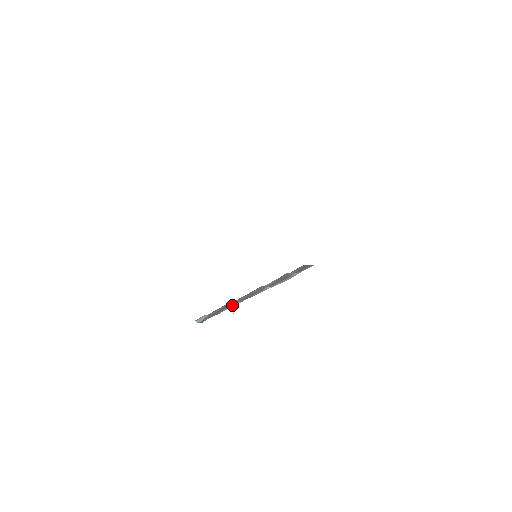
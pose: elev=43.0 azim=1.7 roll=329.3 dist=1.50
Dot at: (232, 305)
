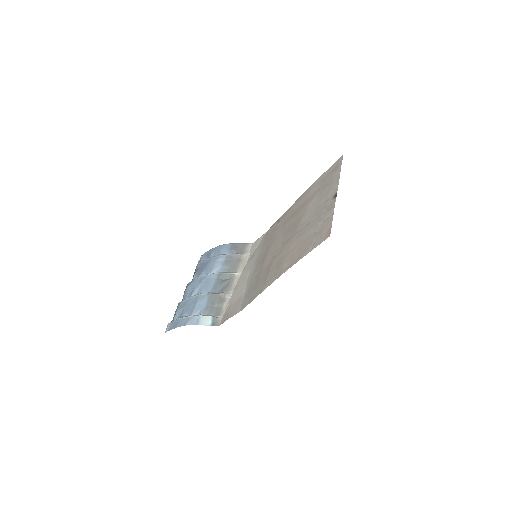
Dot at: (224, 299)
